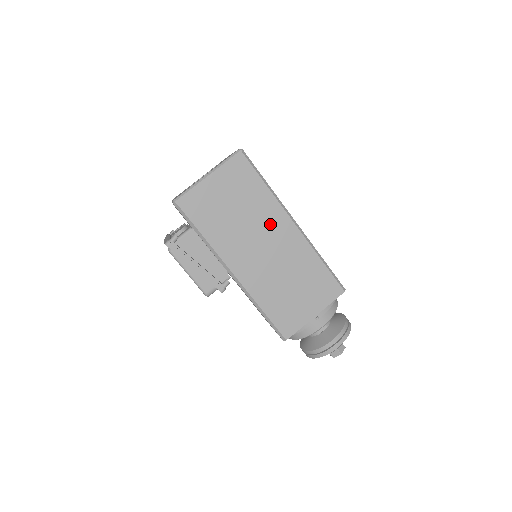
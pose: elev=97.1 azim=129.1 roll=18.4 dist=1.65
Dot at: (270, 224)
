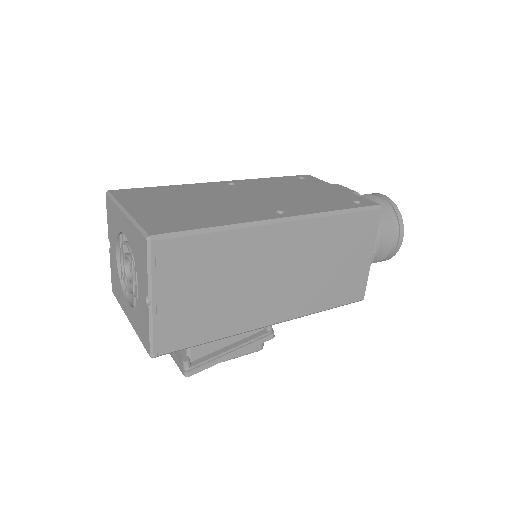
Dot at: (261, 254)
